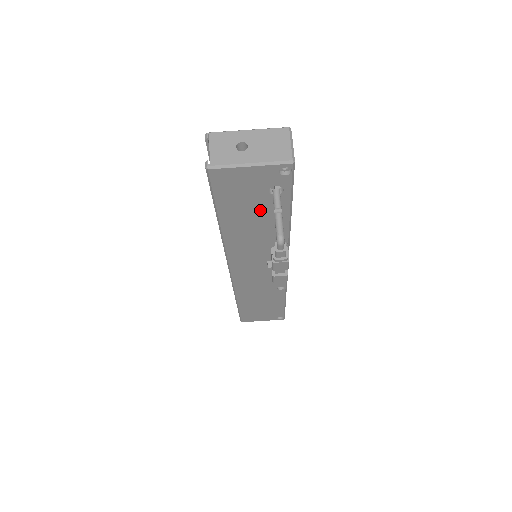
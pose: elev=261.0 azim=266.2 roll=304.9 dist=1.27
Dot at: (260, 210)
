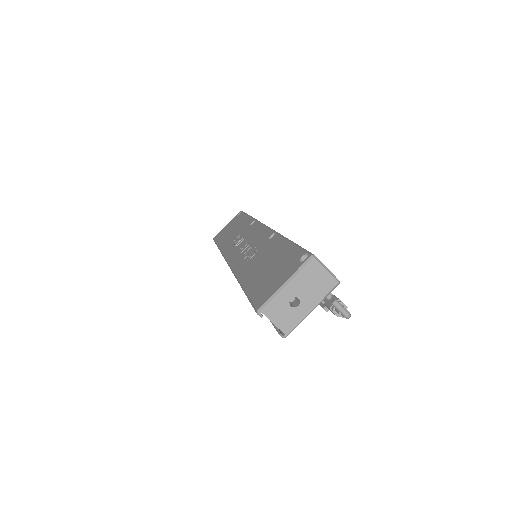
Dot at: occluded
